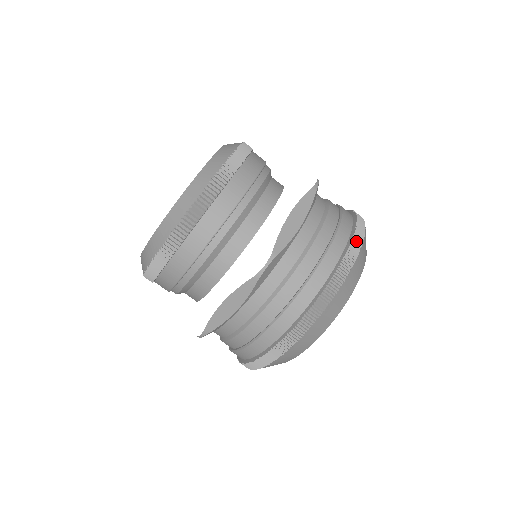
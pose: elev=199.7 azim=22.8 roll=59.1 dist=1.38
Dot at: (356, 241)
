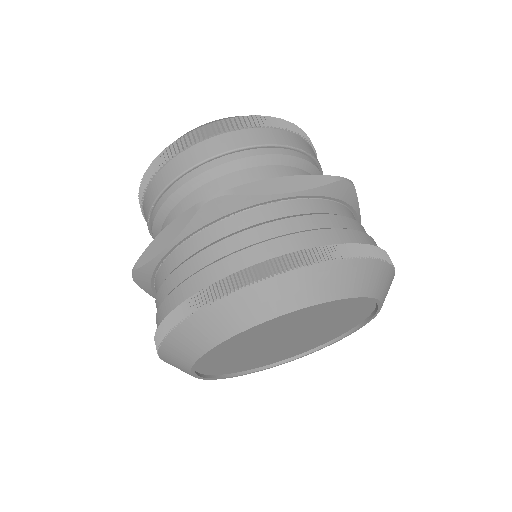
Dot at: occluded
